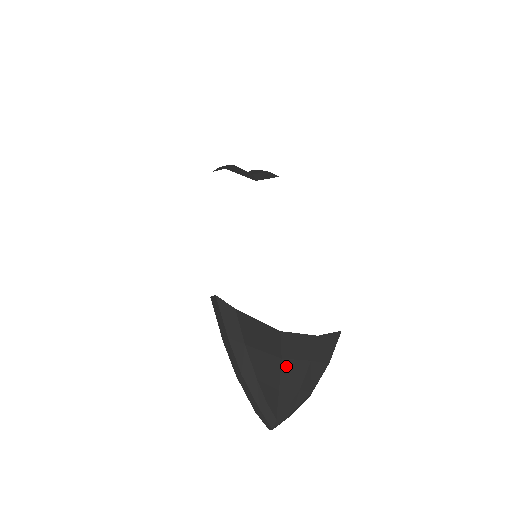
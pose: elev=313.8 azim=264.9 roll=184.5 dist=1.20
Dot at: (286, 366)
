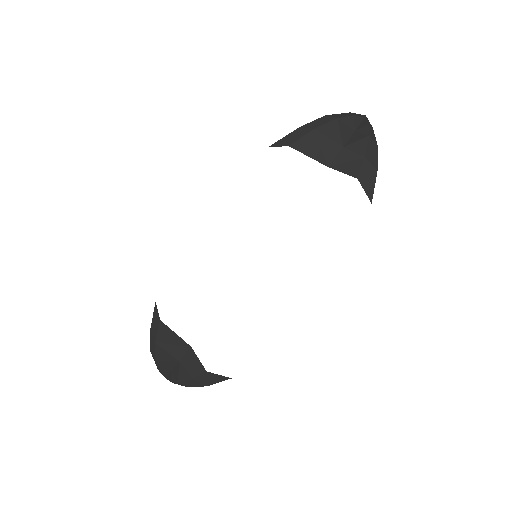
Dot at: (179, 367)
